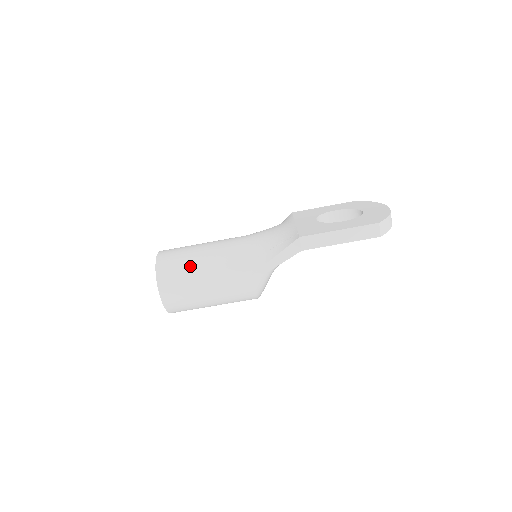
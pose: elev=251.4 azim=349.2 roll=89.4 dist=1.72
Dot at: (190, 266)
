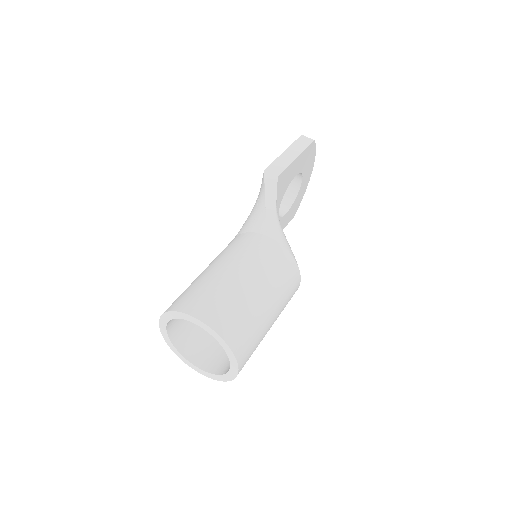
Dot at: (203, 278)
